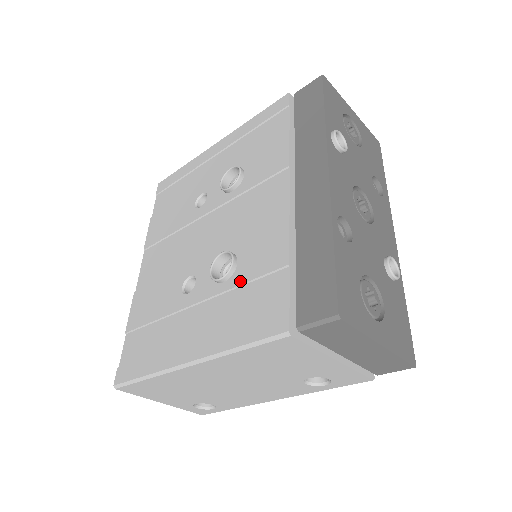
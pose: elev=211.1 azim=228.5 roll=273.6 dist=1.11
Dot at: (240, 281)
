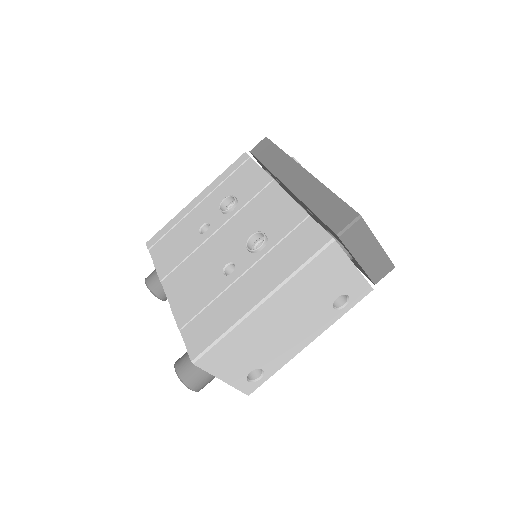
Dot at: (276, 241)
